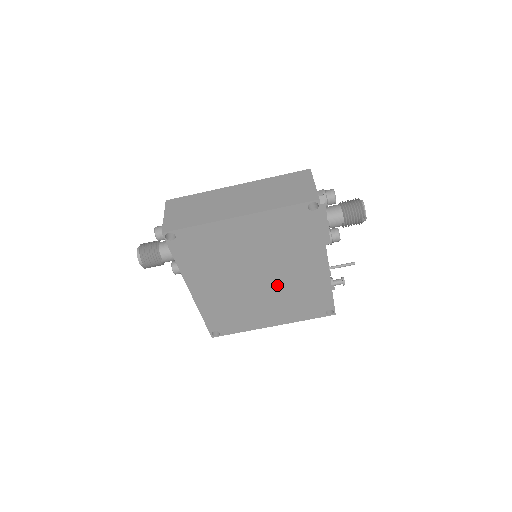
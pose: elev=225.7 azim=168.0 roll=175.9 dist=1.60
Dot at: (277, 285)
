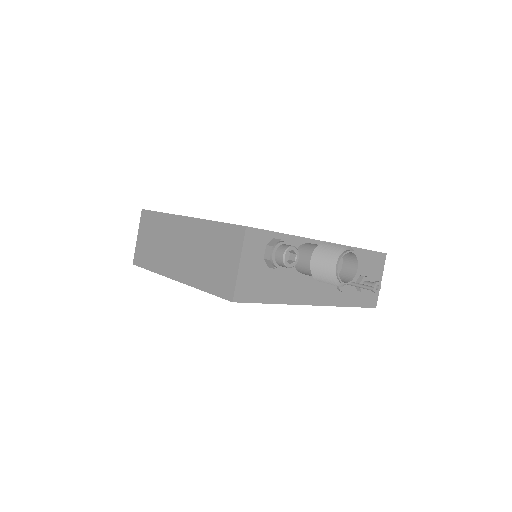
Dot at: occluded
